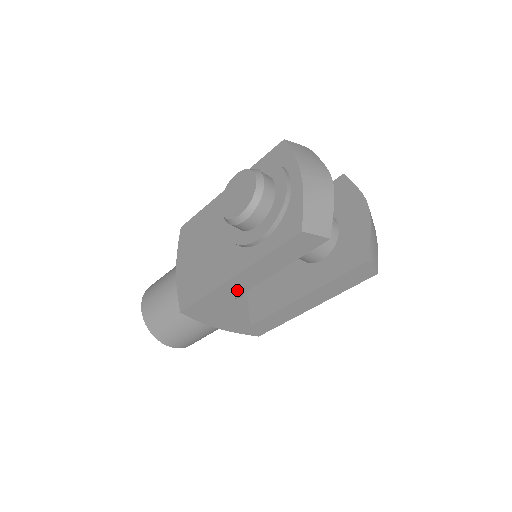
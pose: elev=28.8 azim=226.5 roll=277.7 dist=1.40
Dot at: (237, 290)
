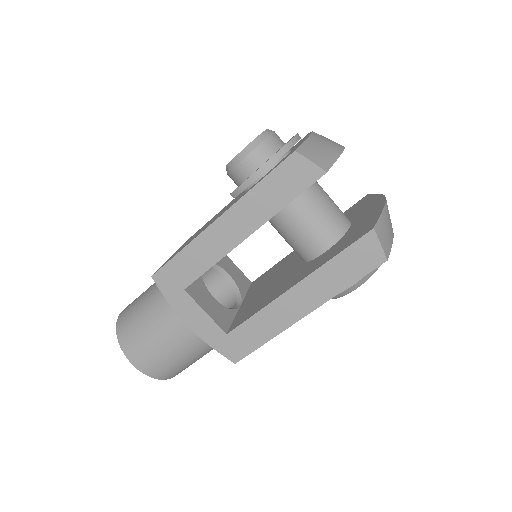
Dot at: (218, 248)
